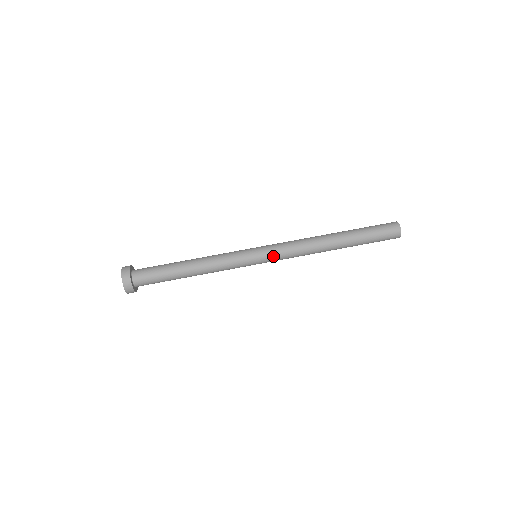
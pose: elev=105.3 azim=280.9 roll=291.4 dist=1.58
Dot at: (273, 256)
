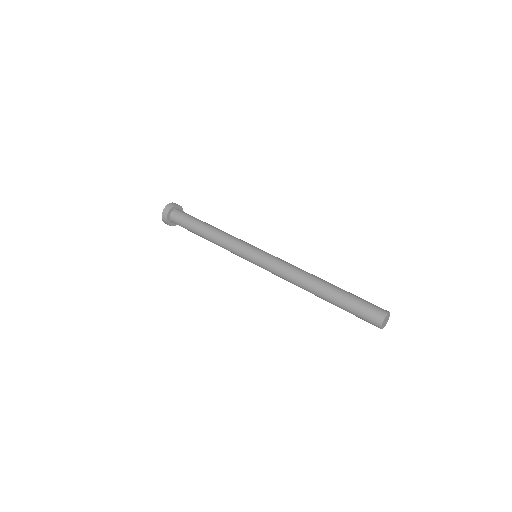
Dot at: (263, 267)
